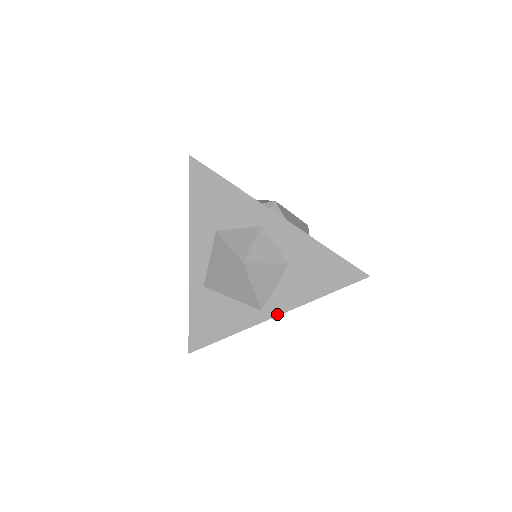
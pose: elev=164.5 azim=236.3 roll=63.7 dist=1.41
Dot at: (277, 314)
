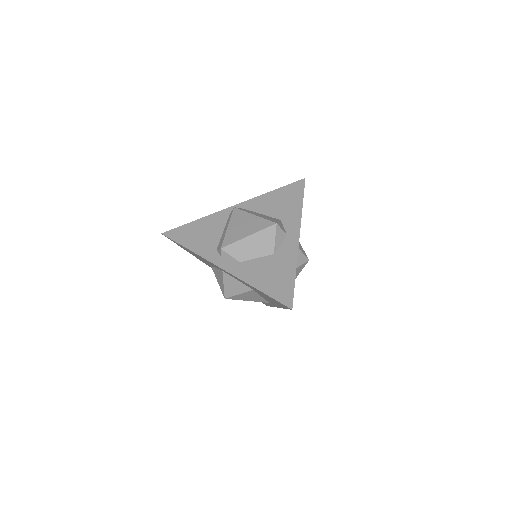
Dot at: (277, 307)
